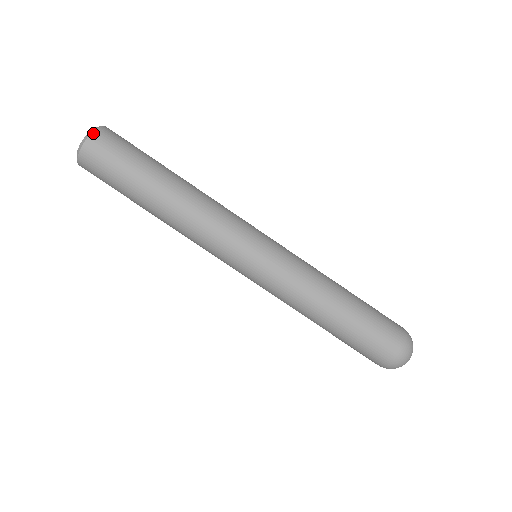
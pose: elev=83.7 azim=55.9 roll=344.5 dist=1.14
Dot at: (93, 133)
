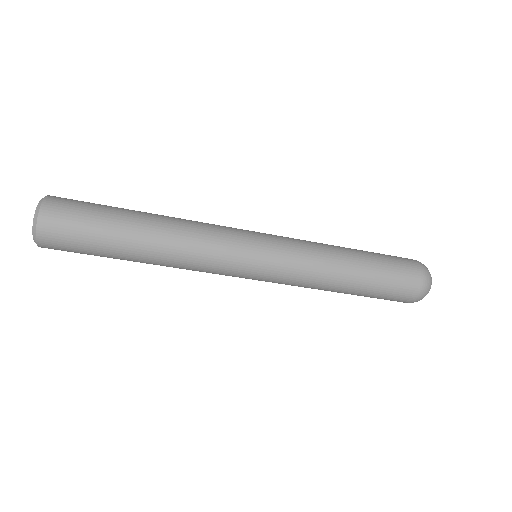
Dot at: (38, 241)
